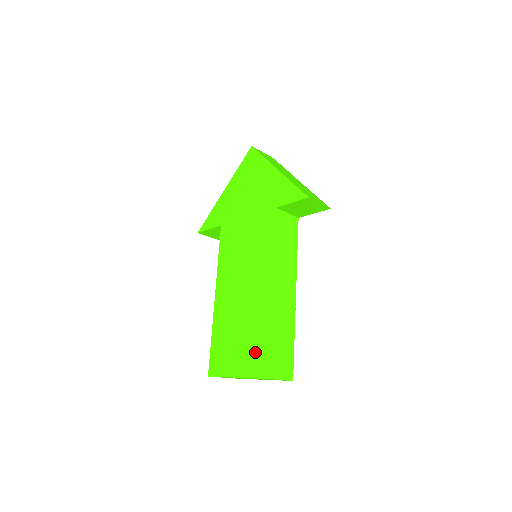
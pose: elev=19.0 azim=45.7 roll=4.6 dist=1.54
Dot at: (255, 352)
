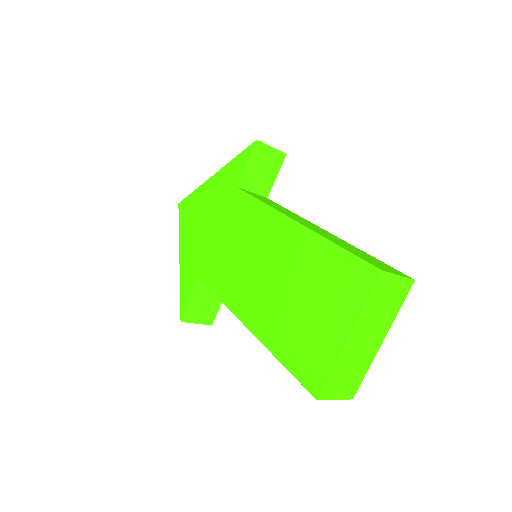
Dot at: (339, 280)
